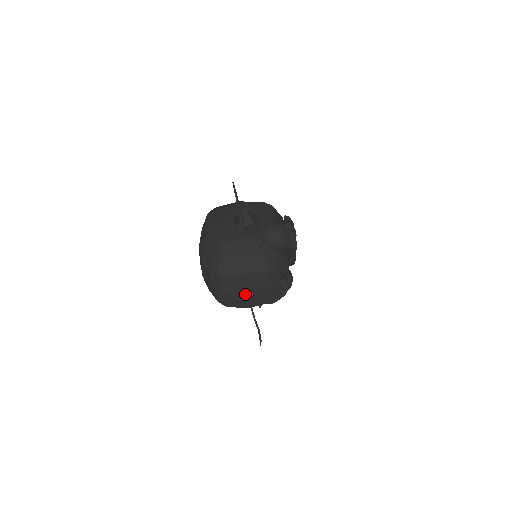
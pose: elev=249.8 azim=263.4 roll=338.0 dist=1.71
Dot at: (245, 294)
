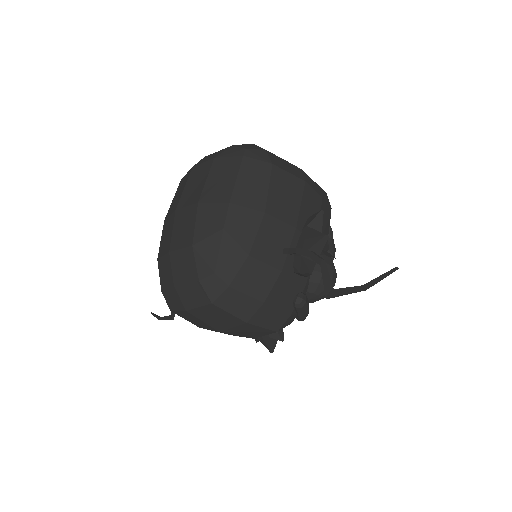
Dot at: (218, 330)
